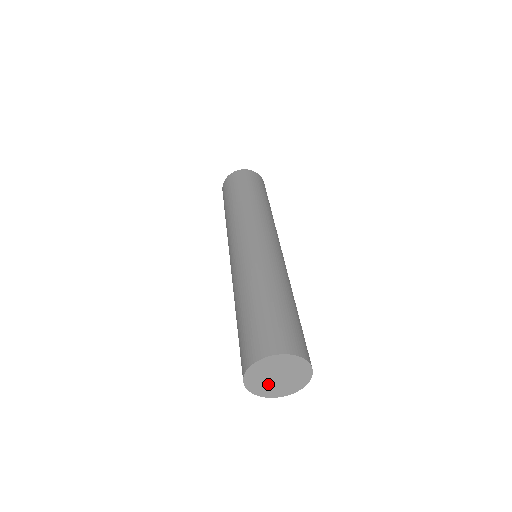
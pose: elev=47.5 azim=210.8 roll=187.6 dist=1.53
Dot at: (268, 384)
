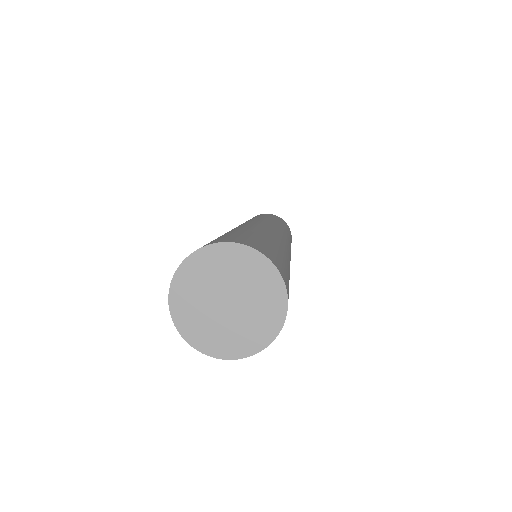
Dot at: (204, 305)
